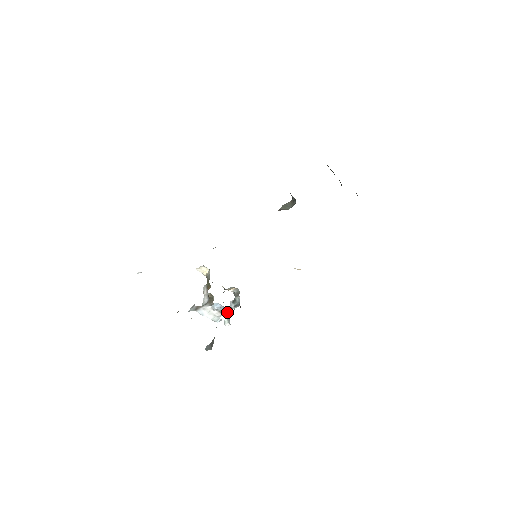
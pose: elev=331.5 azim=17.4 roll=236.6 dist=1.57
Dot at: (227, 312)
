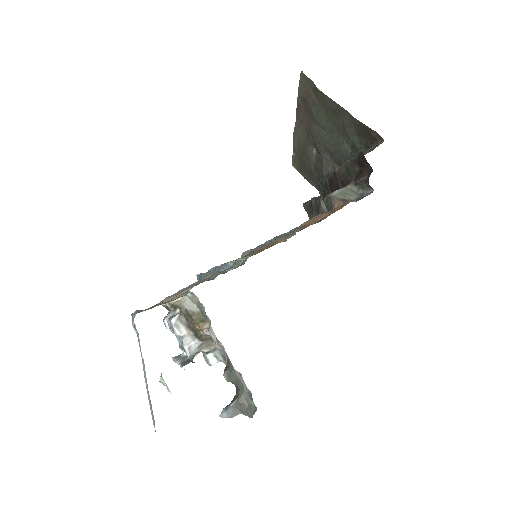
Dot at: occluded
